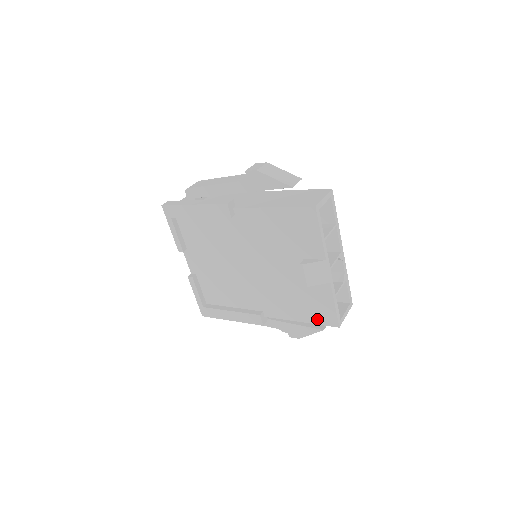
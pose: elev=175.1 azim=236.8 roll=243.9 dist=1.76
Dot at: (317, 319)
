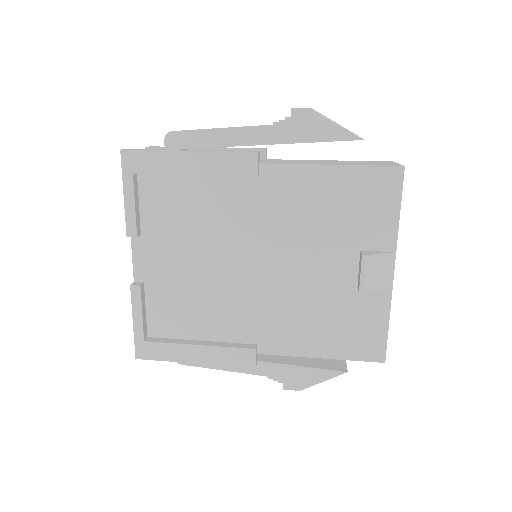
Dot at: (351, 351)
